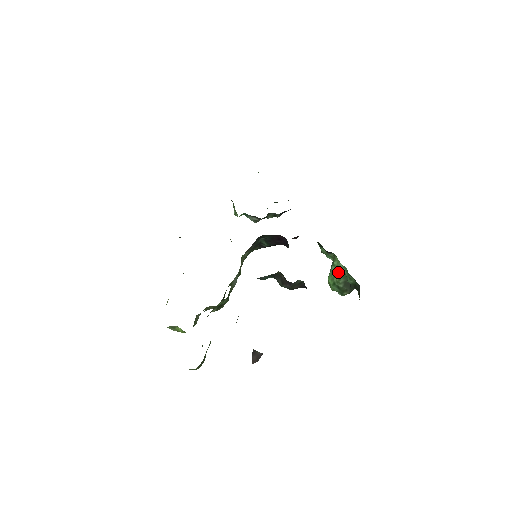
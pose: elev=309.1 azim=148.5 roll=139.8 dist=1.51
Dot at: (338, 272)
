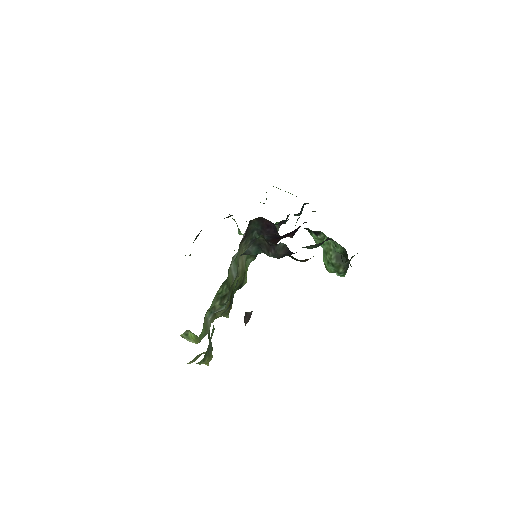
Dot at: (328, 248)
